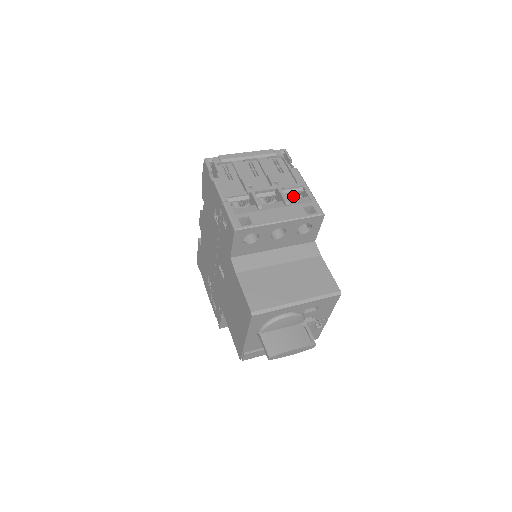
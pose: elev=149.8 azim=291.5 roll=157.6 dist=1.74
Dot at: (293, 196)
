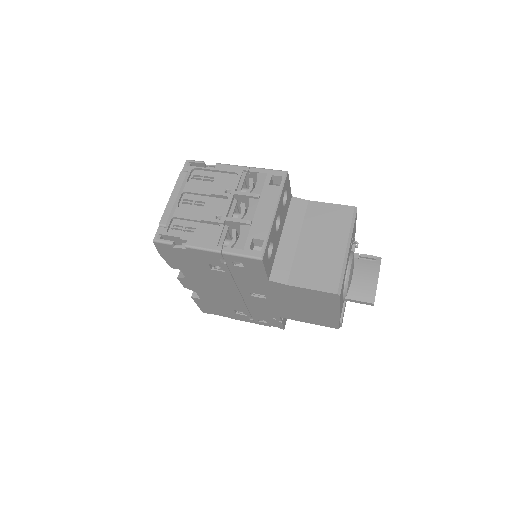
Dot at: occluded
